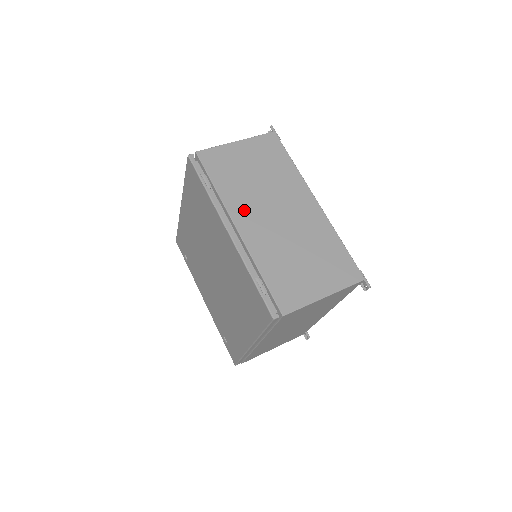
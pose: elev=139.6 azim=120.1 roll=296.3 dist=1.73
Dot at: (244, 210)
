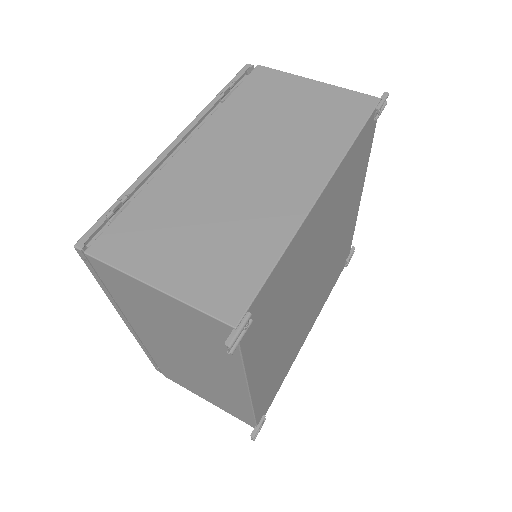
Dot at: (219, 136)
